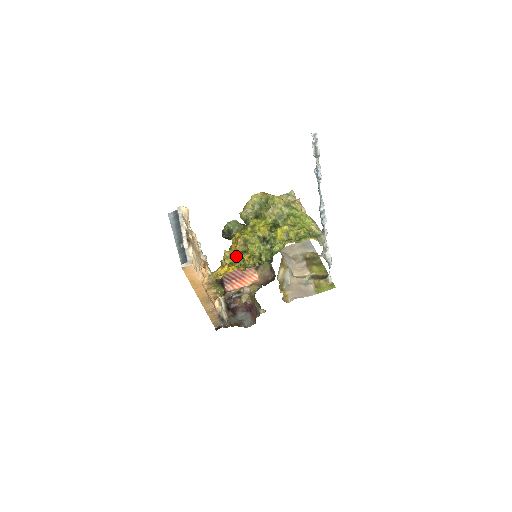
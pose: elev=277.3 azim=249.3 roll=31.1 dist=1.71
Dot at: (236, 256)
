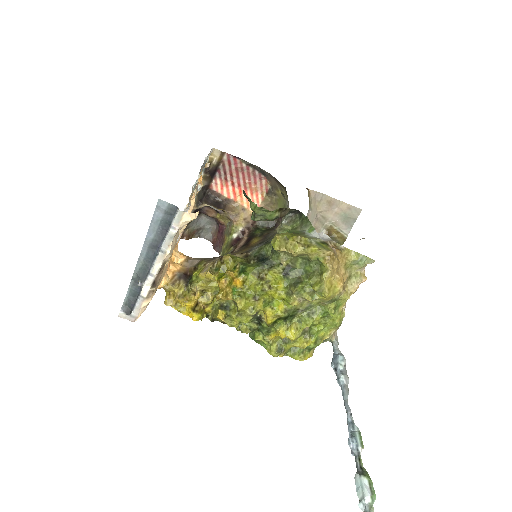
Dot at: (217, 286)
